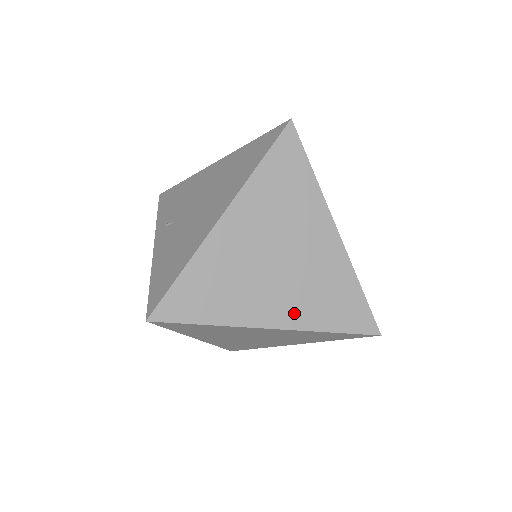
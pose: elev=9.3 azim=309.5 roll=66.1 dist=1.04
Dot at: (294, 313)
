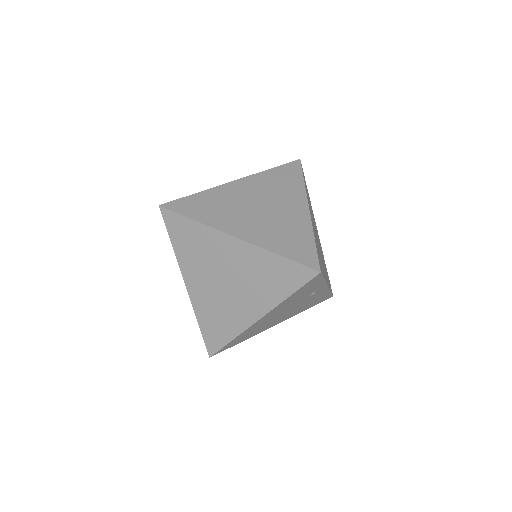
Dot at: (256, 235)
